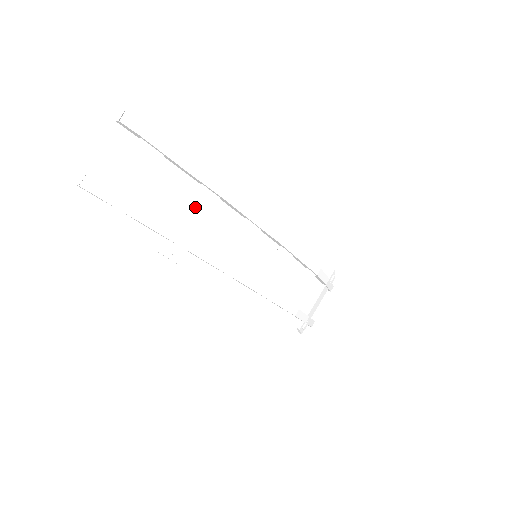
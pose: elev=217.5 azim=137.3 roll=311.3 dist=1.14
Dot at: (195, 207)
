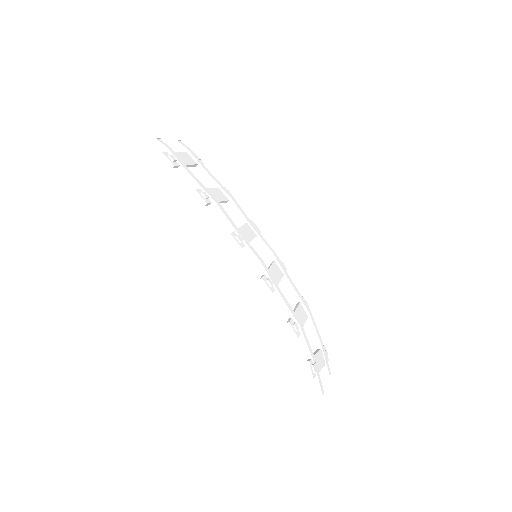
Dot at: (215, 191)
